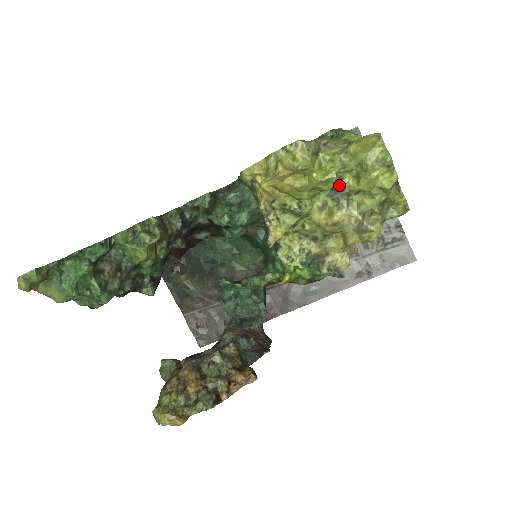
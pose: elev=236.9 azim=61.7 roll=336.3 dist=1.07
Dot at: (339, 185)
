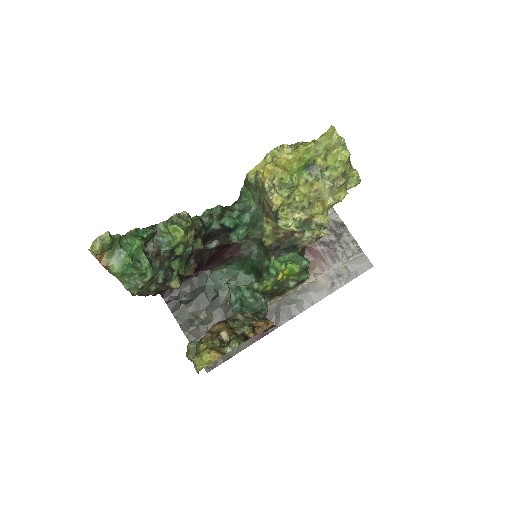
Dot at: (314, 165)
